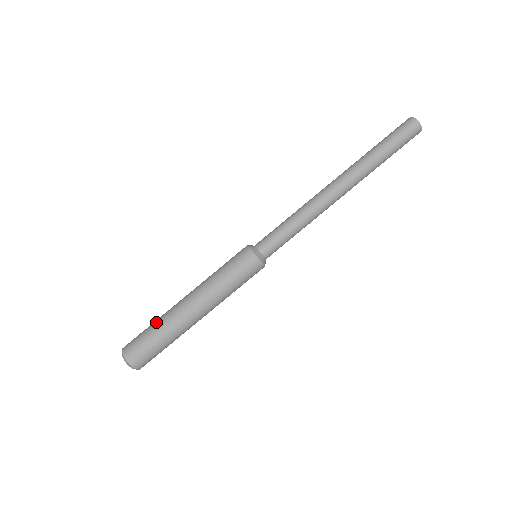
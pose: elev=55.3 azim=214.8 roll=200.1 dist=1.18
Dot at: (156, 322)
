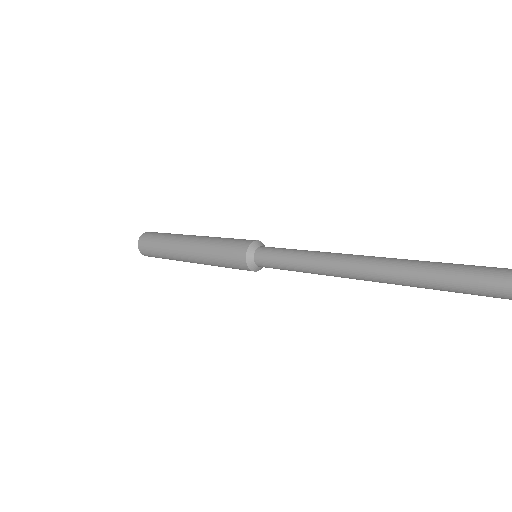
Dot at: (162, 247)
